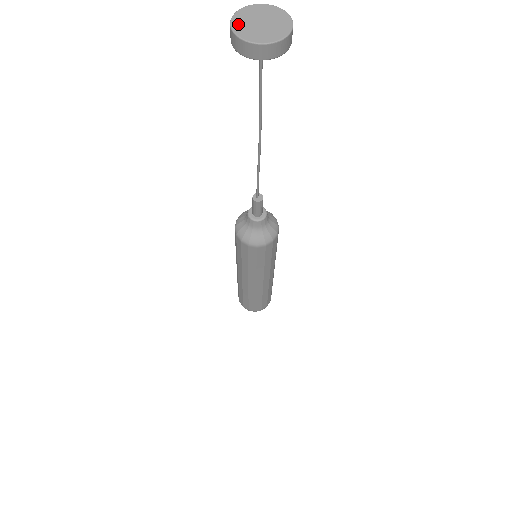
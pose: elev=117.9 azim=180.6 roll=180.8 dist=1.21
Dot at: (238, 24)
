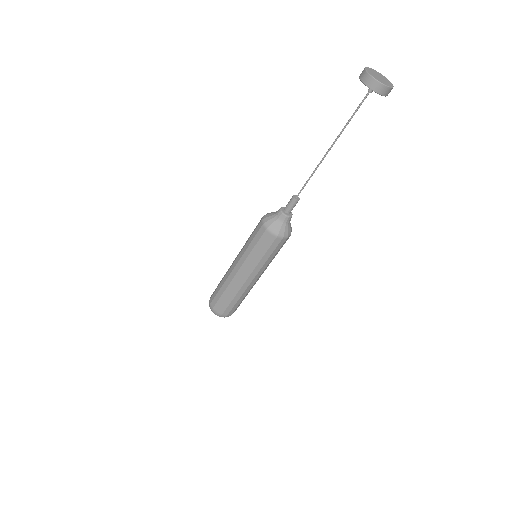
Dot at: (379, 80)
